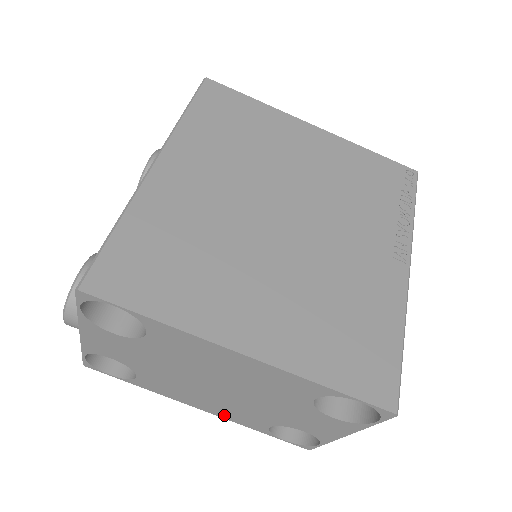
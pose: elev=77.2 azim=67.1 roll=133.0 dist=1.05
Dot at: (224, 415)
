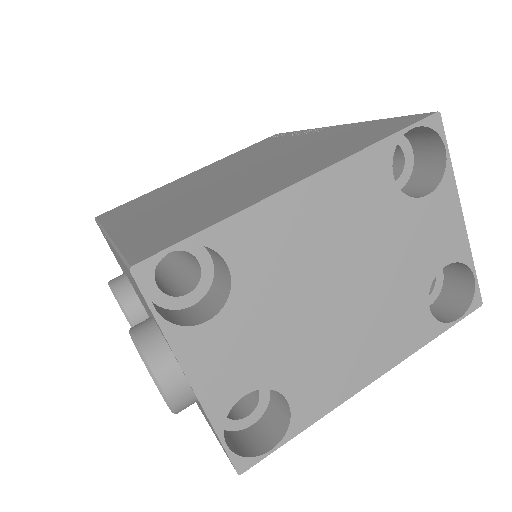
Dot at: (393, 354)
